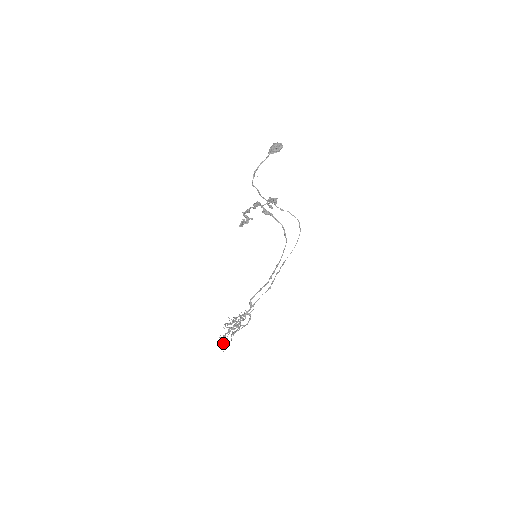
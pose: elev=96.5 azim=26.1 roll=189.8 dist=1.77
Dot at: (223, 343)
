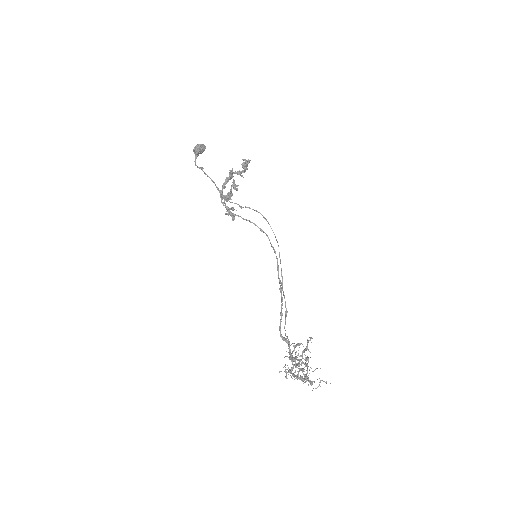
Dot at: occluded
